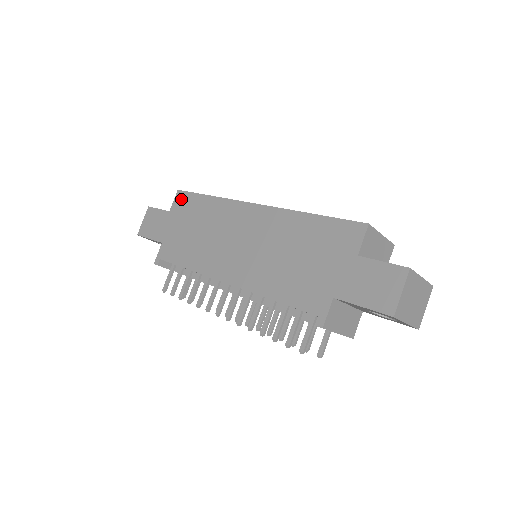
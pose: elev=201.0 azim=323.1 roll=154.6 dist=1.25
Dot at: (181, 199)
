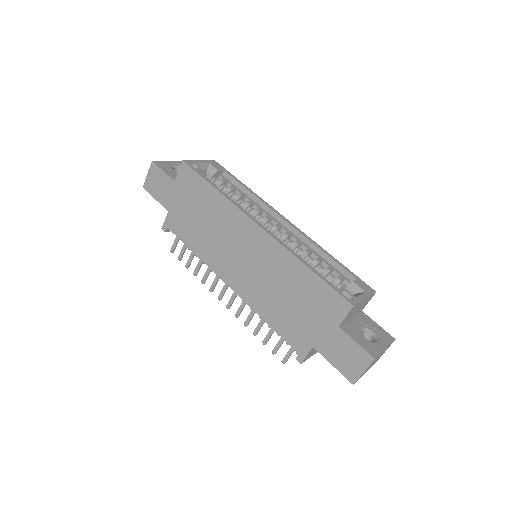
Dot at: (186, 174)
